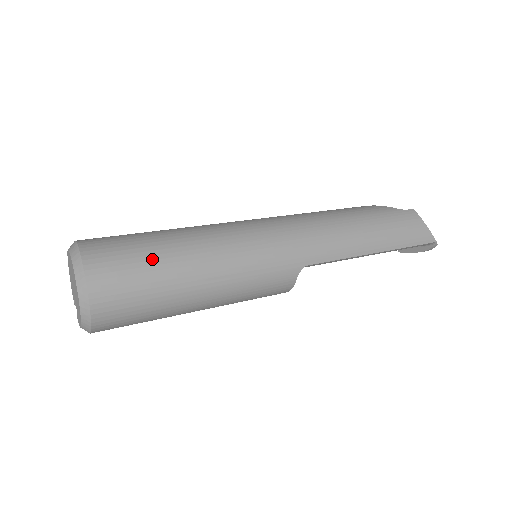
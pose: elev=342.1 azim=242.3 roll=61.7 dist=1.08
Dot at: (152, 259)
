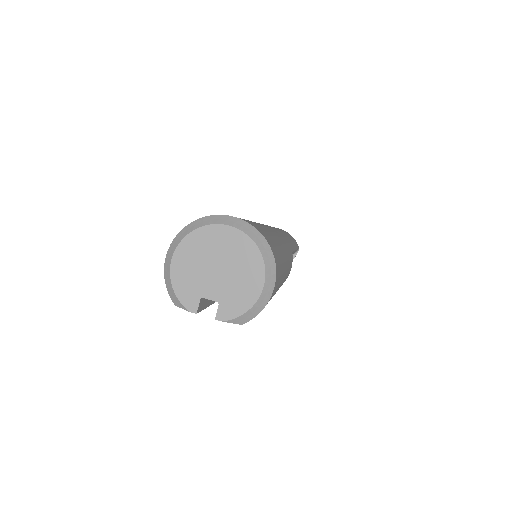
Dot at: (262, 227)
